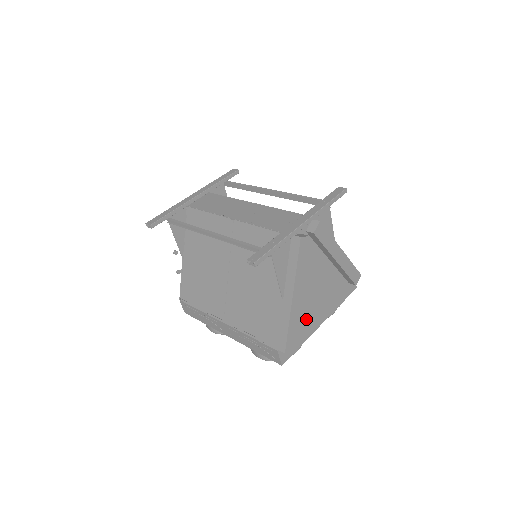
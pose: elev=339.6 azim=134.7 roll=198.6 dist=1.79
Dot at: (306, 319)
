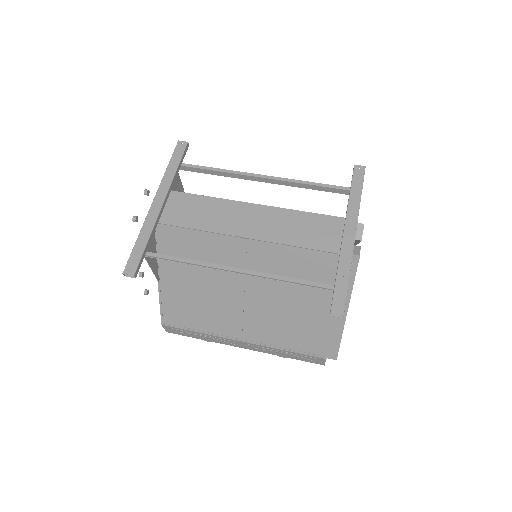
Dot at: occluded
